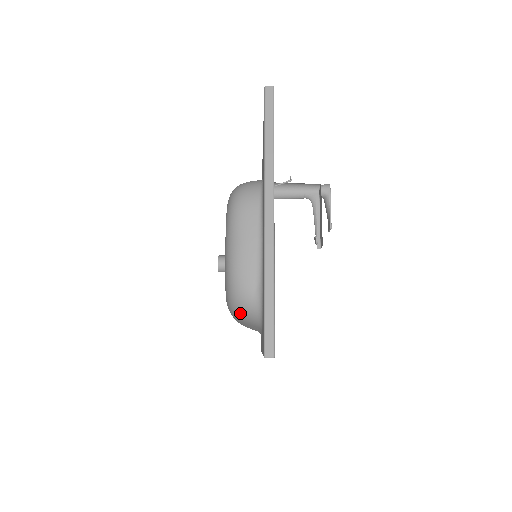
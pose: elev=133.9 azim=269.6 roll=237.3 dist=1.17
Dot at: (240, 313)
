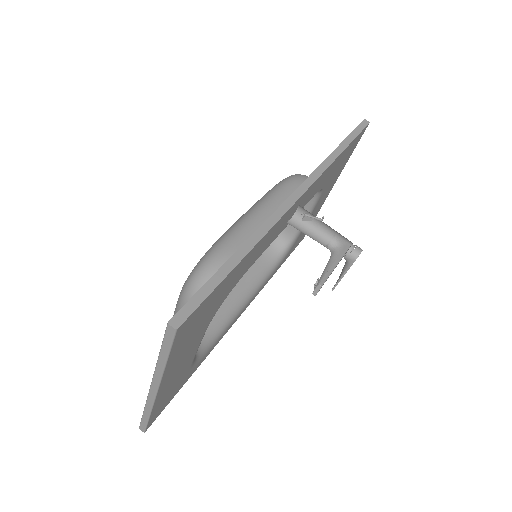
Dot at: occluded
